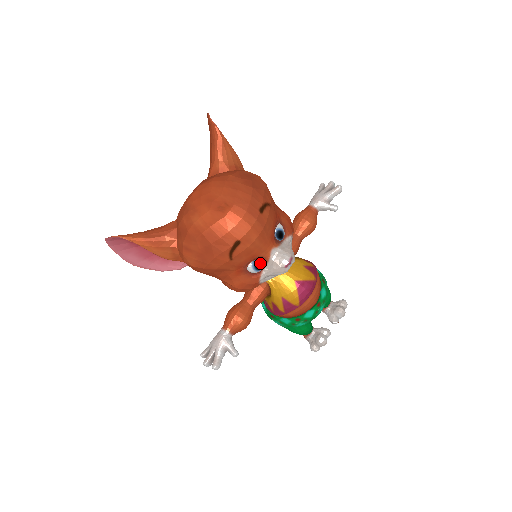
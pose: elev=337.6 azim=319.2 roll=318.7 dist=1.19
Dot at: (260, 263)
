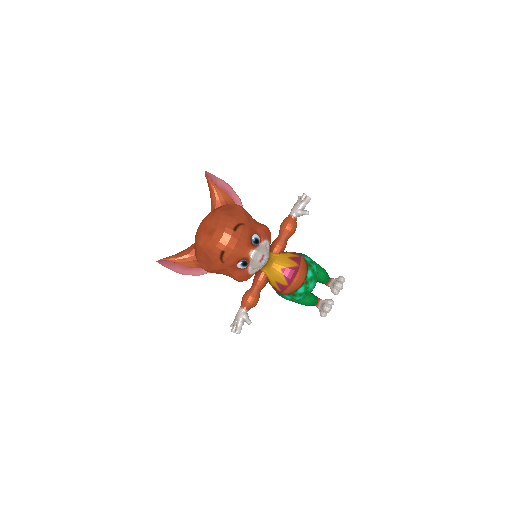
Dot at: (245, 262)
